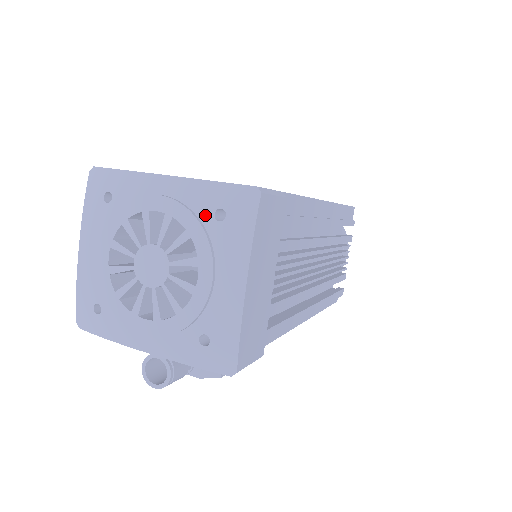
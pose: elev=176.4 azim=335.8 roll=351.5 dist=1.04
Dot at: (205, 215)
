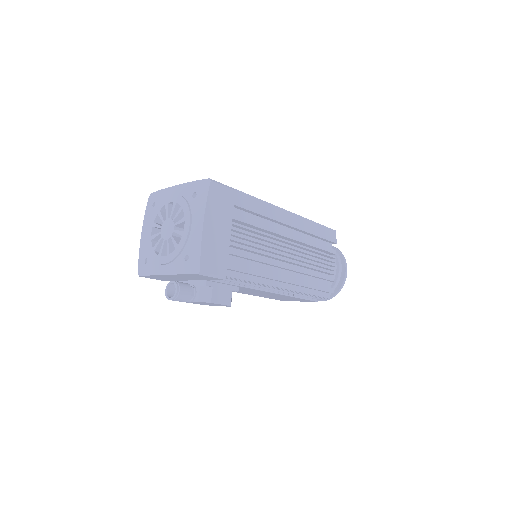
Dot at: (189, 197)
